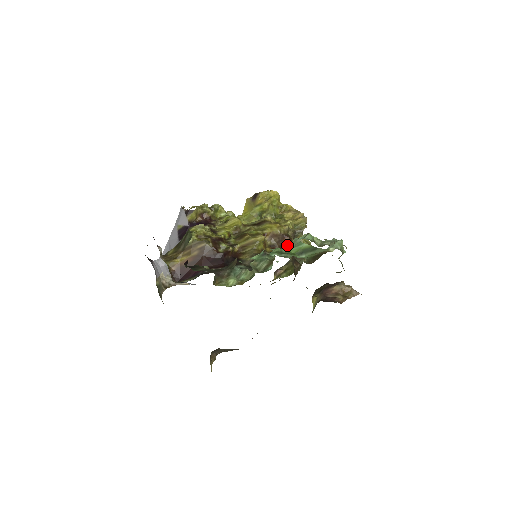
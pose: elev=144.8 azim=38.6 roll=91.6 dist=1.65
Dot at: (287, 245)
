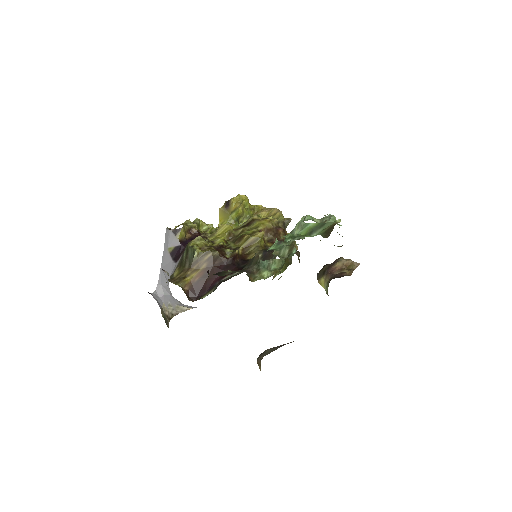
Dot at: (292, 231)
